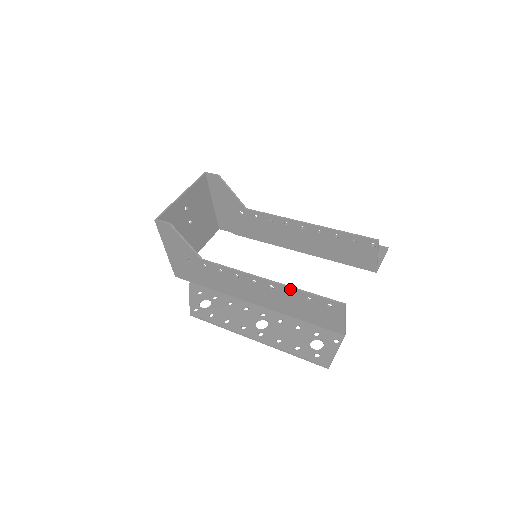
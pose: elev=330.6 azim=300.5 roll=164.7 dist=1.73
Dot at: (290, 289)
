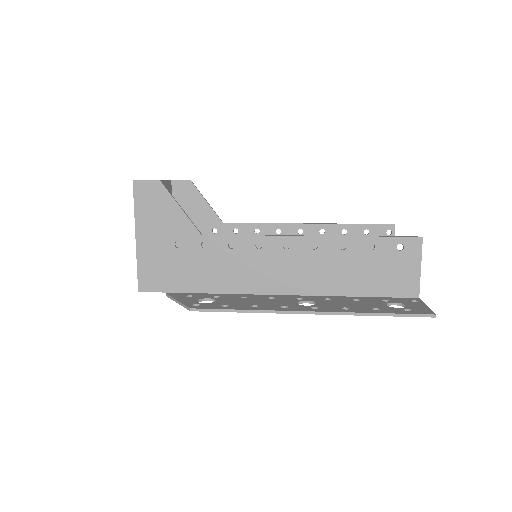
Dot at: (344, 239)
